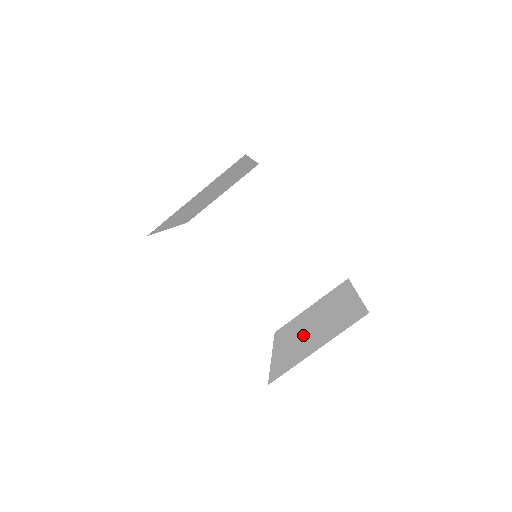
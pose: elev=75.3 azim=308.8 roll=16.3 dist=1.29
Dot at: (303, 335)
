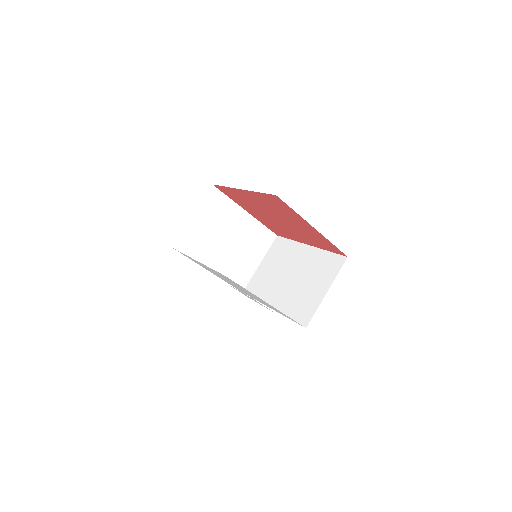
Dot at: occluded
